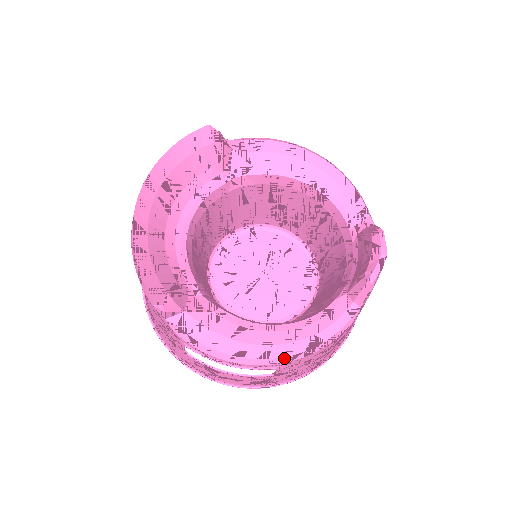
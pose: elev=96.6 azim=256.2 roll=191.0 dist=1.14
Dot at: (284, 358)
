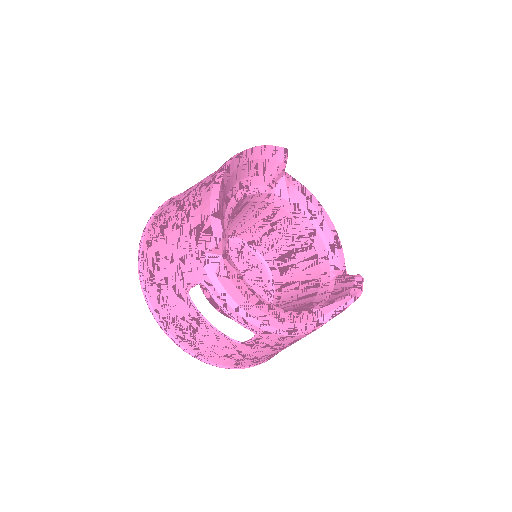
Dot at: (271, 327)
